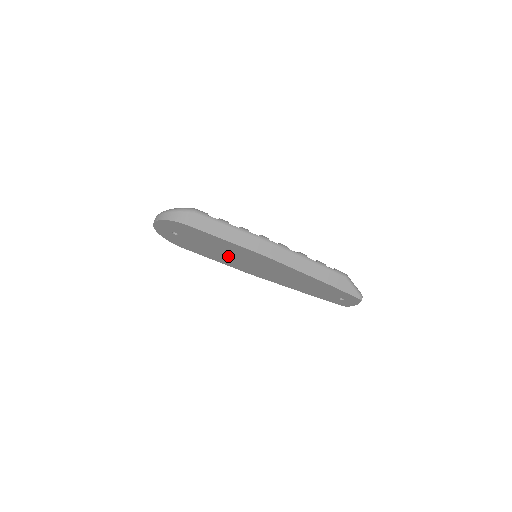
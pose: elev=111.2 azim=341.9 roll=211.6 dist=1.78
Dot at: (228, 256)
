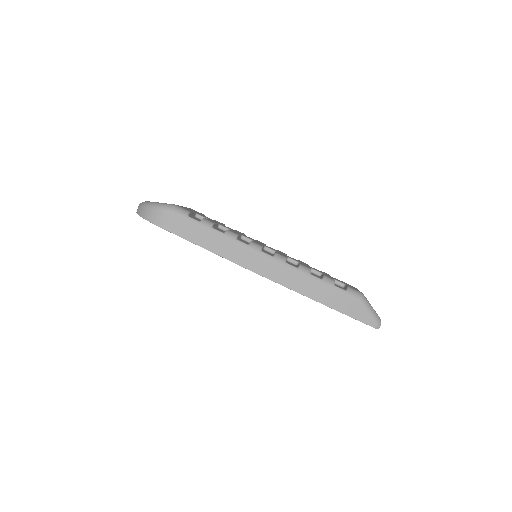
Dot at: occluded
